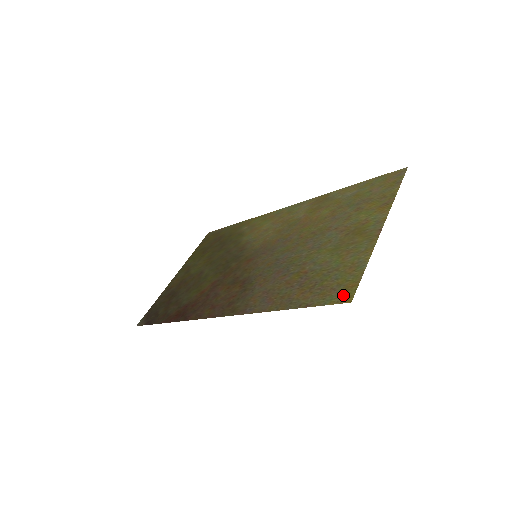
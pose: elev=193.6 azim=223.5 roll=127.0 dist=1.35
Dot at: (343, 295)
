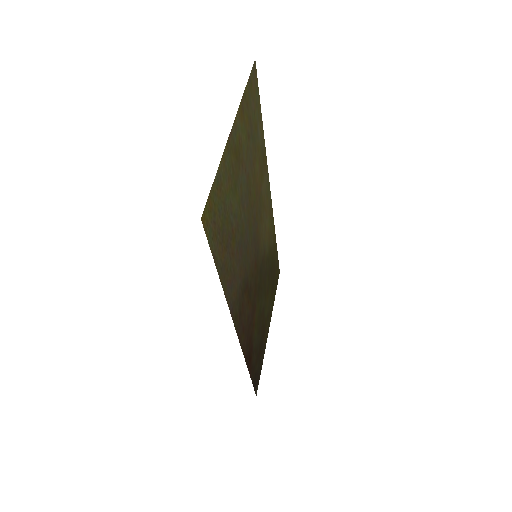
Dot at: (207, 220)
